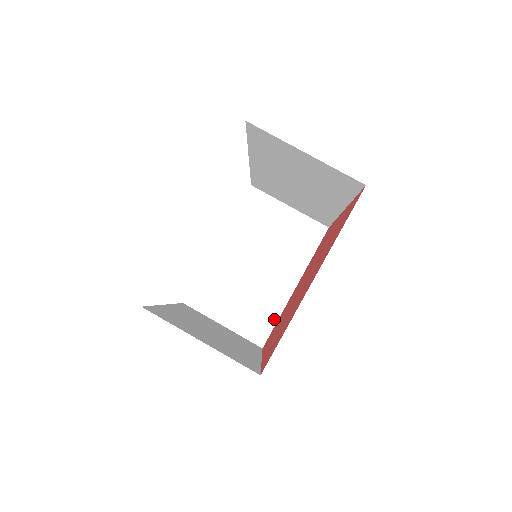
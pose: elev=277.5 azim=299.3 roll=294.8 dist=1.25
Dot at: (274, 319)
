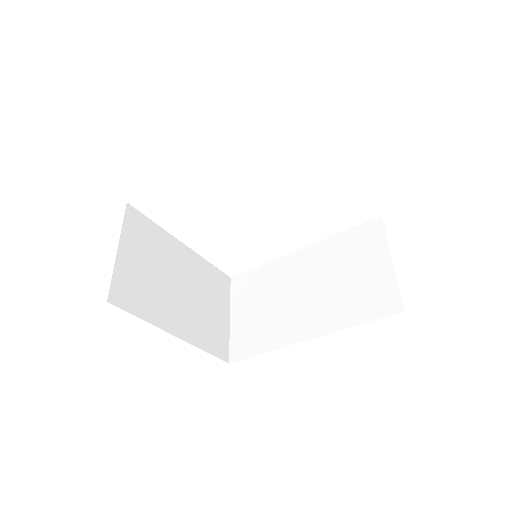
Dot at: (141, 314)
